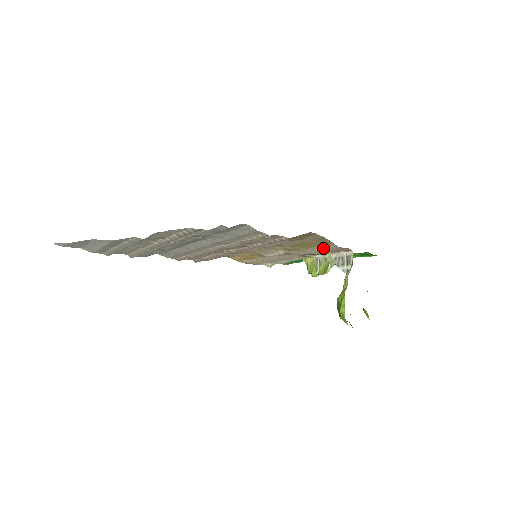
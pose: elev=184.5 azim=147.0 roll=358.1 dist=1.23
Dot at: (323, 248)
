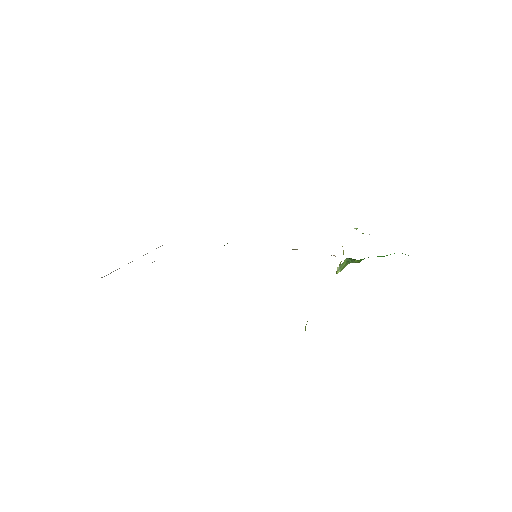
Dot at: occluded
